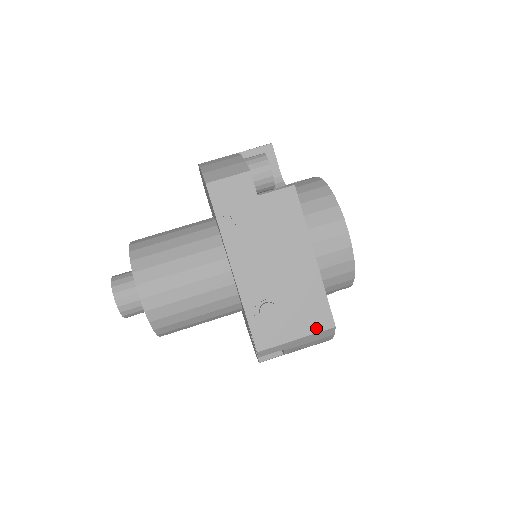
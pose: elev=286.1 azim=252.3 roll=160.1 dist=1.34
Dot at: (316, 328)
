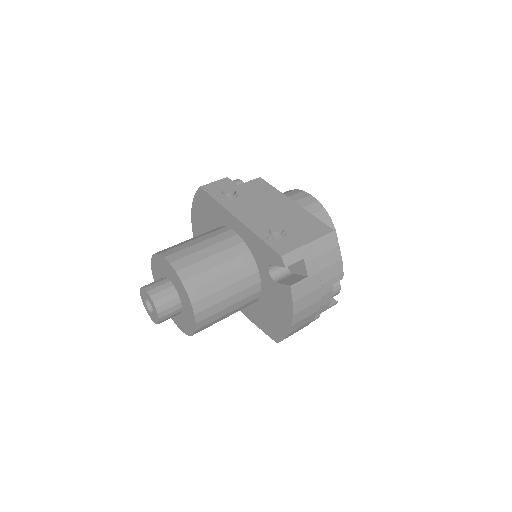
Dot at: (320, 234)
